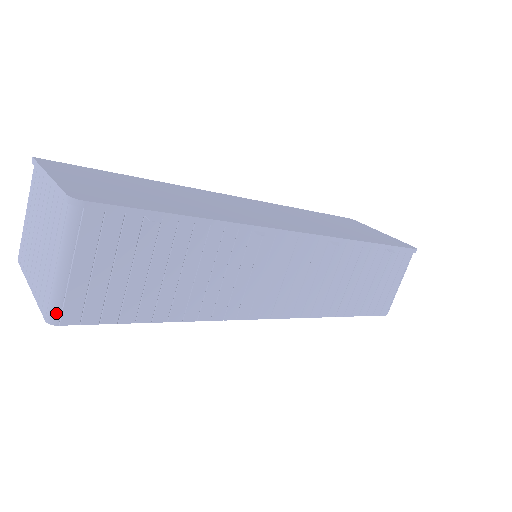
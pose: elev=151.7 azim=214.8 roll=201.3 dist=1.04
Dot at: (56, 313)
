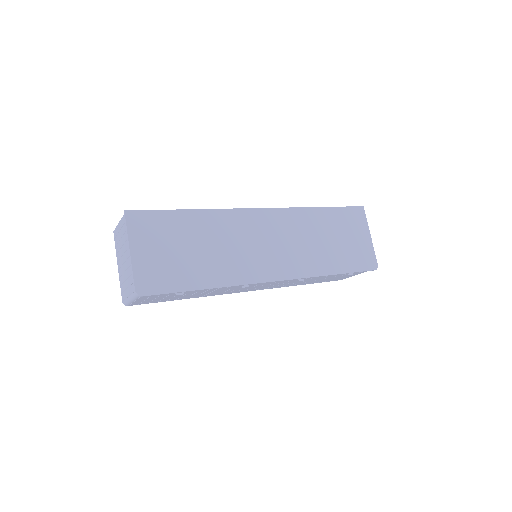
Dot at: (127, 305)
